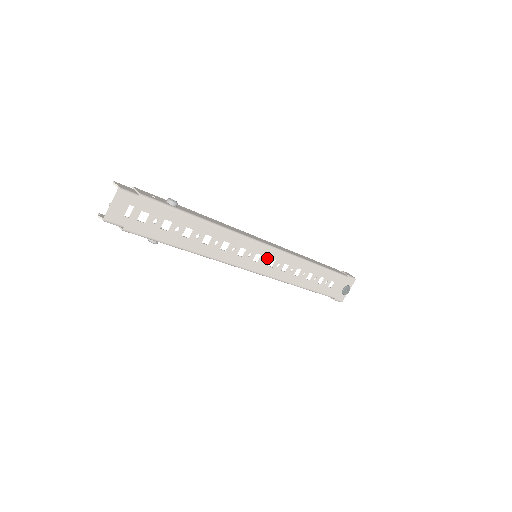
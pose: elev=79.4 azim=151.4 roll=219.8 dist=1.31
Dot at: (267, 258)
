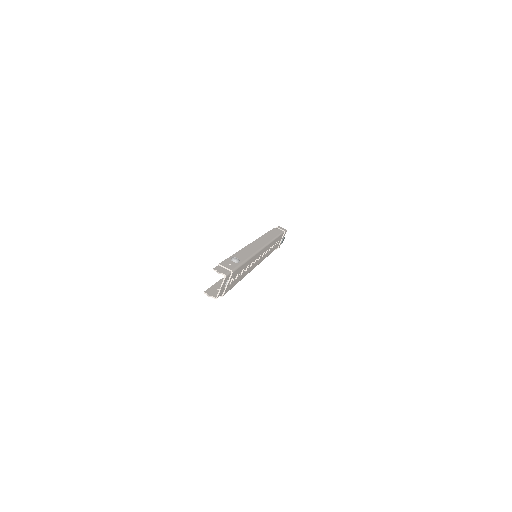
Dot at: (262, 254)
